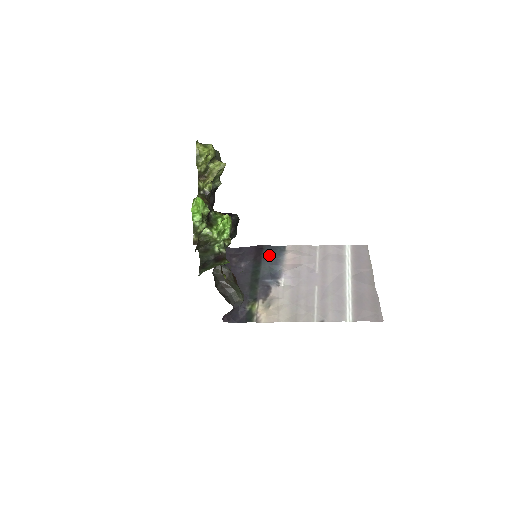
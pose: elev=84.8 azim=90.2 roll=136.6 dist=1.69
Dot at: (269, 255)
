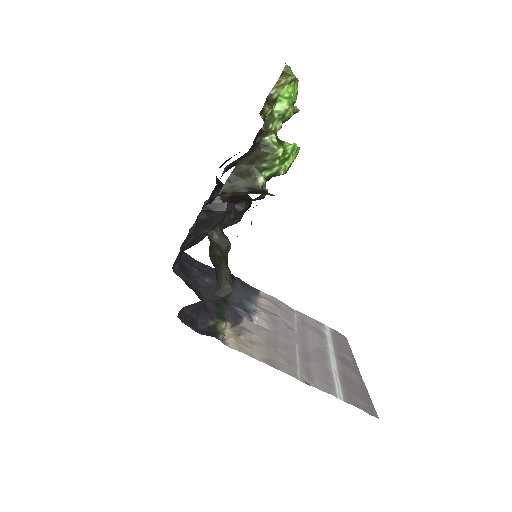
Dot at: (241, 287)
